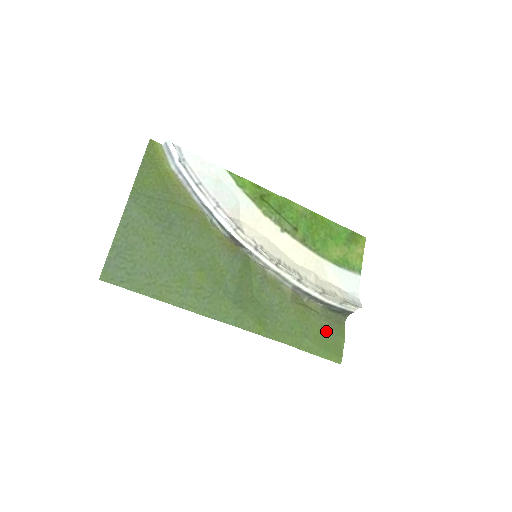
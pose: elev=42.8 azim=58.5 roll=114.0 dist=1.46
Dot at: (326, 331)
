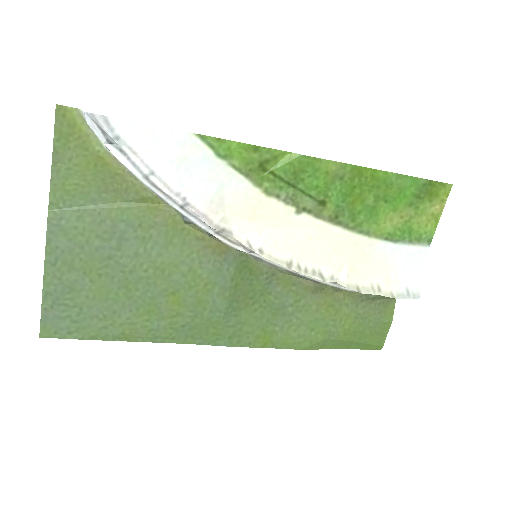
Dot at: (364, 320)
